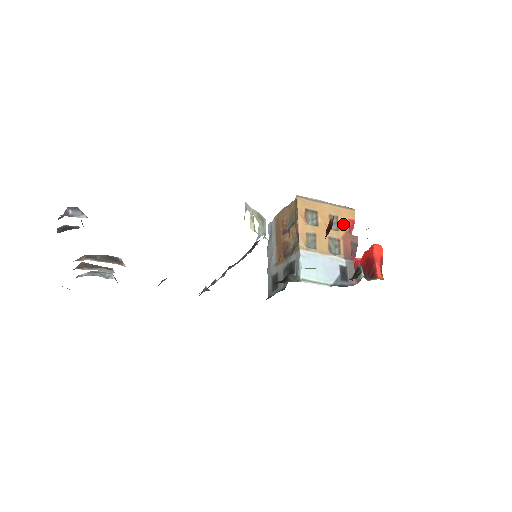
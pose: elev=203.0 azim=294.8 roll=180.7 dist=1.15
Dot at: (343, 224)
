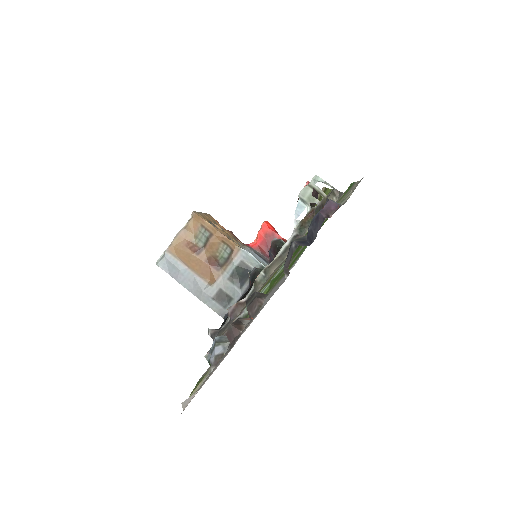
Dot at: (220, 226)
